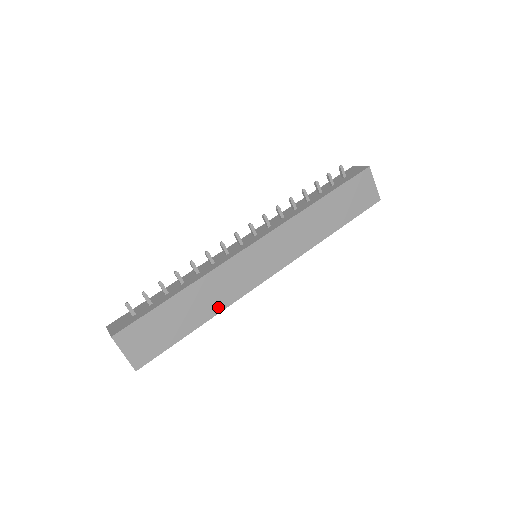
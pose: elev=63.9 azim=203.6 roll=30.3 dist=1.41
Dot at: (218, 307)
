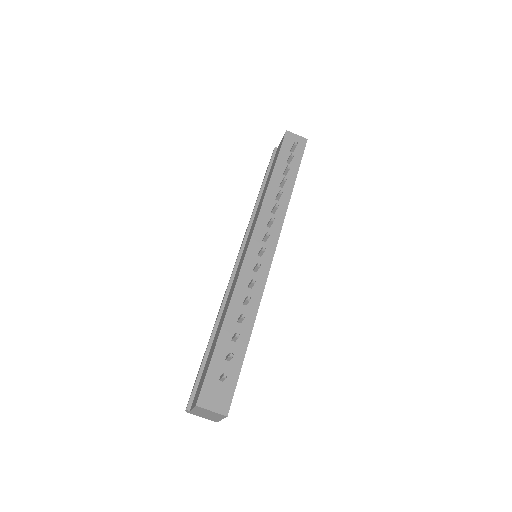
Dot at: occluded
